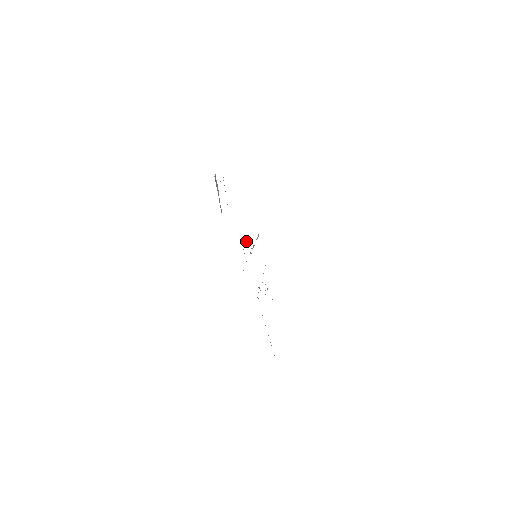
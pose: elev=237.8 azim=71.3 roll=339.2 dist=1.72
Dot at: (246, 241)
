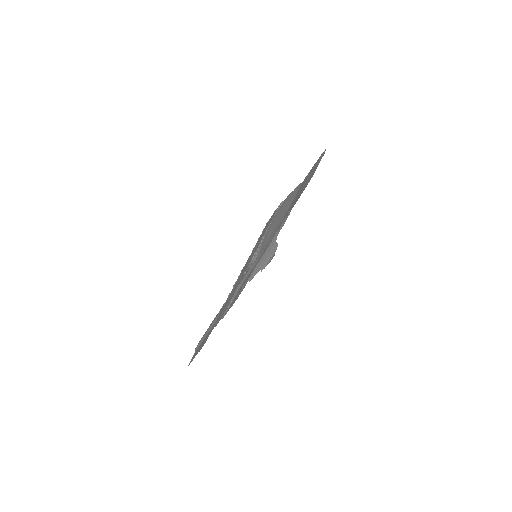
Dot at: occluded
